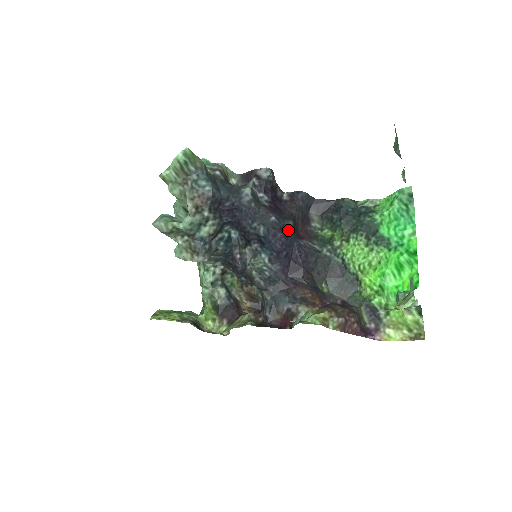
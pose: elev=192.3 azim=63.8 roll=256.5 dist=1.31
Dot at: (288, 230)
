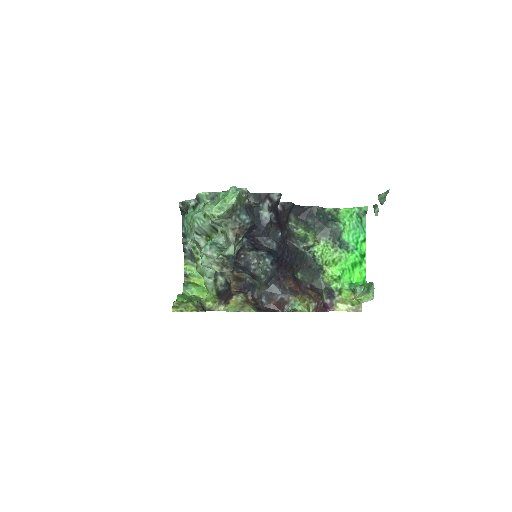
Dot at: occluded
